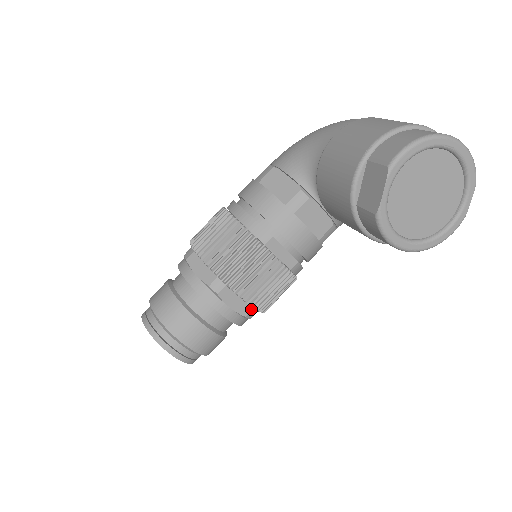
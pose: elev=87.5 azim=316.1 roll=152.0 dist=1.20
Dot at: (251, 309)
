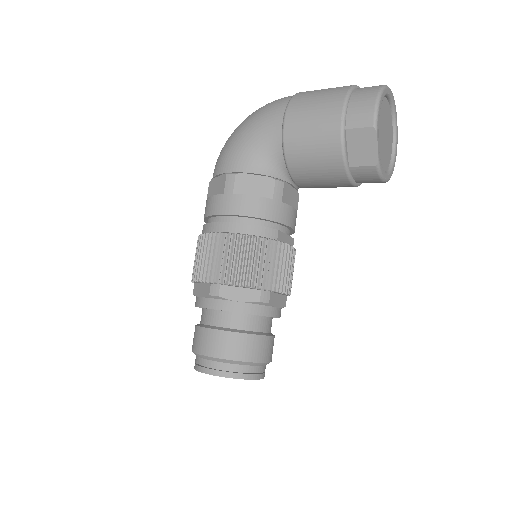
Dot at: (286, 298)
